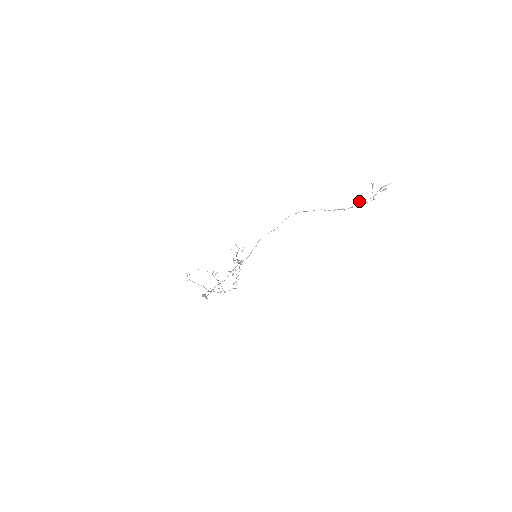
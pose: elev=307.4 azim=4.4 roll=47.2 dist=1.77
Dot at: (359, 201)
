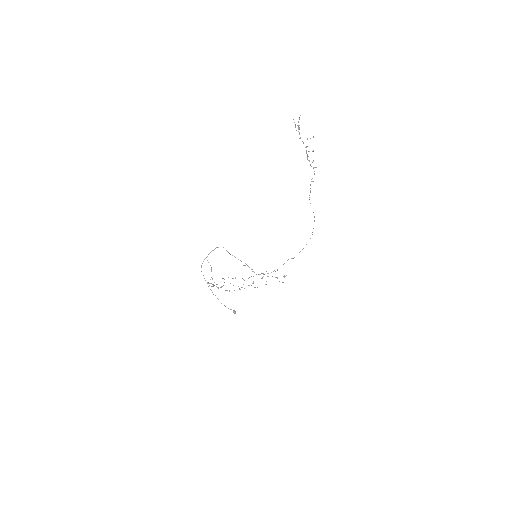
Dot at: (312, 162)
